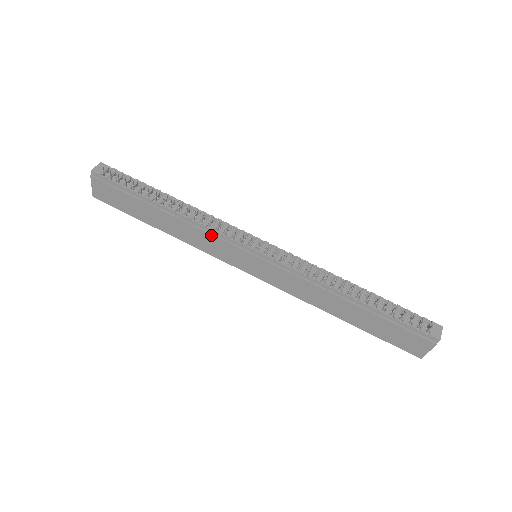
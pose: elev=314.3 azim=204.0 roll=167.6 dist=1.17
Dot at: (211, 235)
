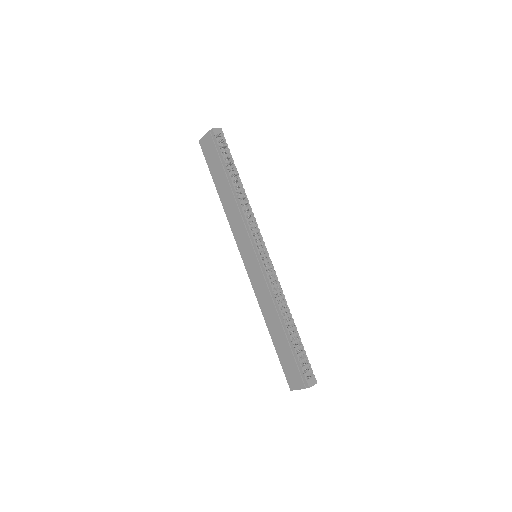
Dot at: (243, 223)
